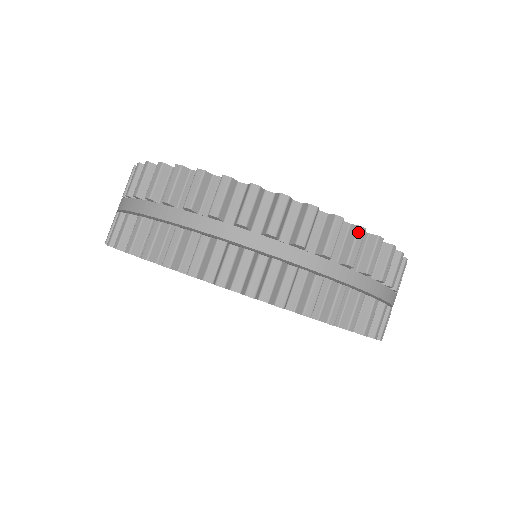
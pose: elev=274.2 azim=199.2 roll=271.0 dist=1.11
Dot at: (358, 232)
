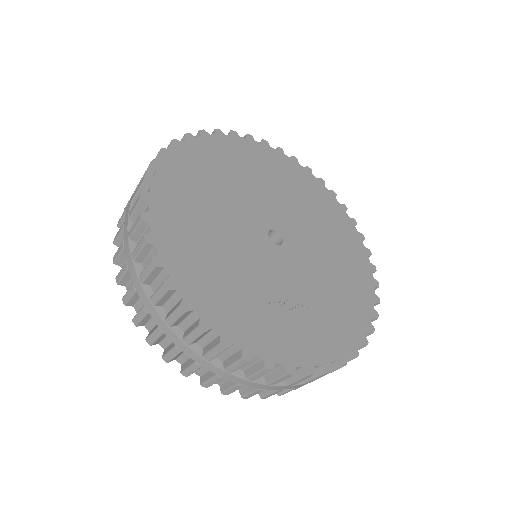
Dot at: occluded
